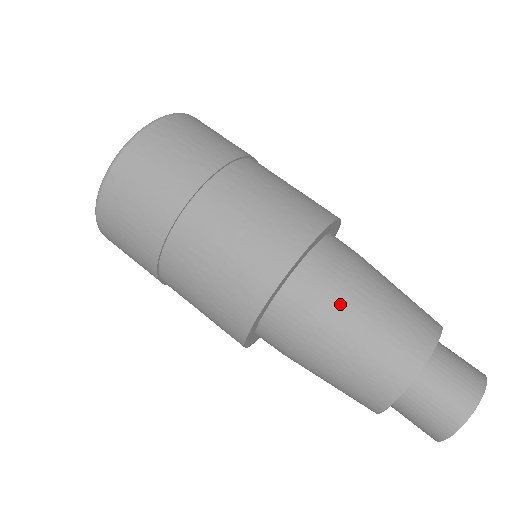
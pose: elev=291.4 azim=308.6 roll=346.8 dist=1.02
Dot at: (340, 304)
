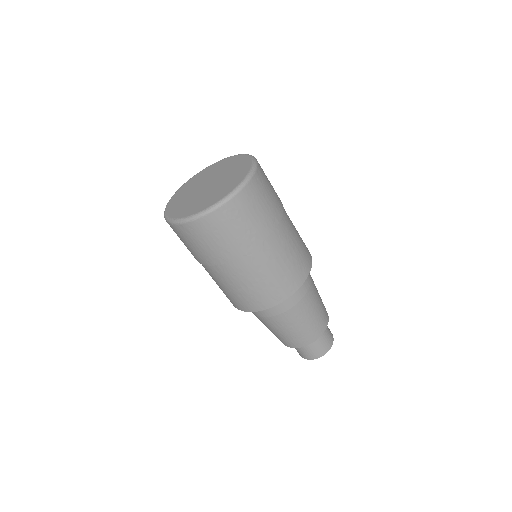
Dot at: occluded
